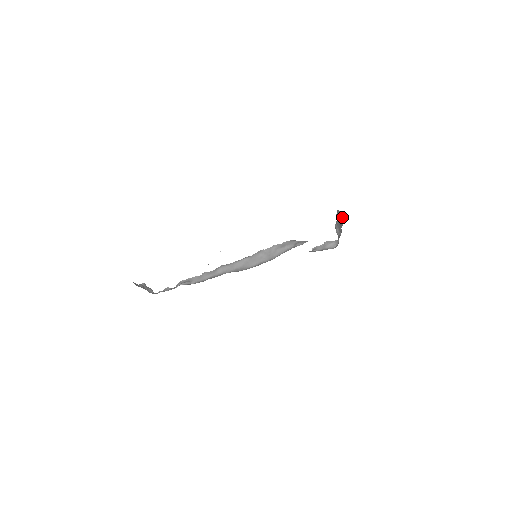
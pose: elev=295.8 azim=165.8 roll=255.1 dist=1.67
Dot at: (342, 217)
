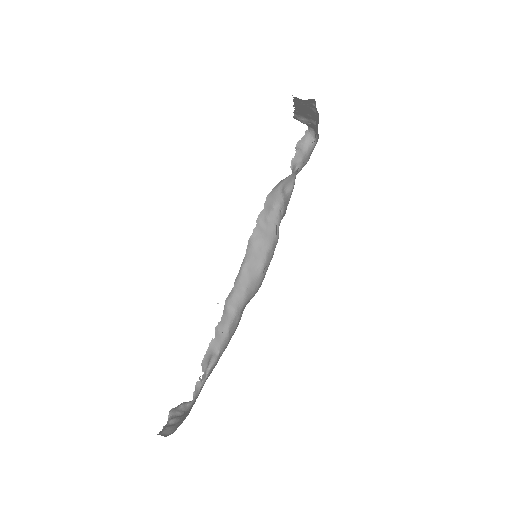
Dot at: (309, 102)
